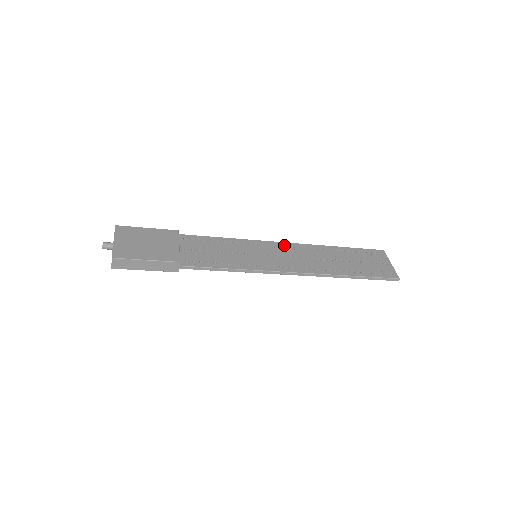
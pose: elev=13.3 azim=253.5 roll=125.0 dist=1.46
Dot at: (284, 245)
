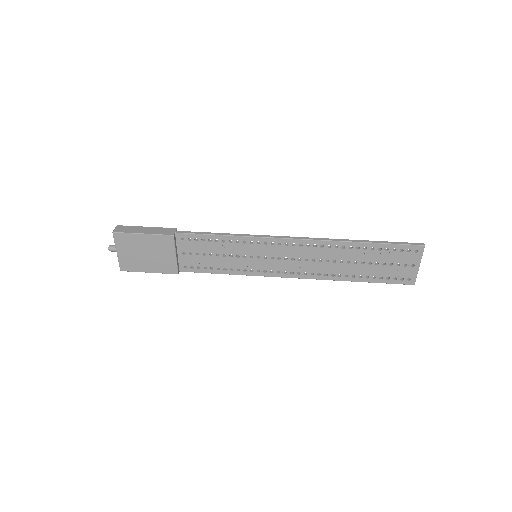
Dot at: (291, 243)
